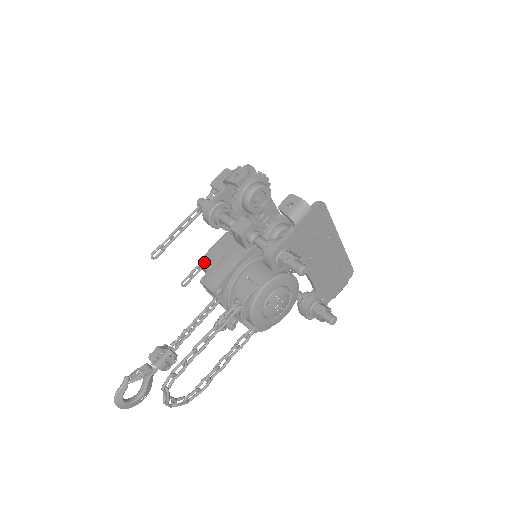
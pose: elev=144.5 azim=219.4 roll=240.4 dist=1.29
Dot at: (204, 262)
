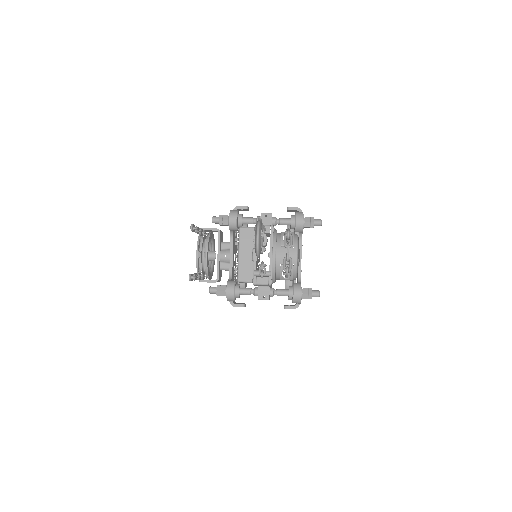
Dot at: (245, 227)
